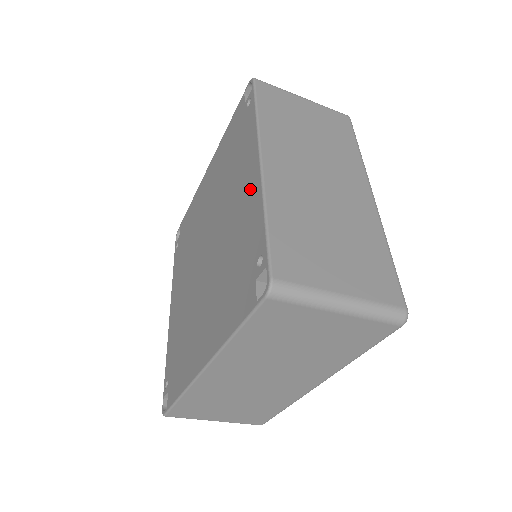
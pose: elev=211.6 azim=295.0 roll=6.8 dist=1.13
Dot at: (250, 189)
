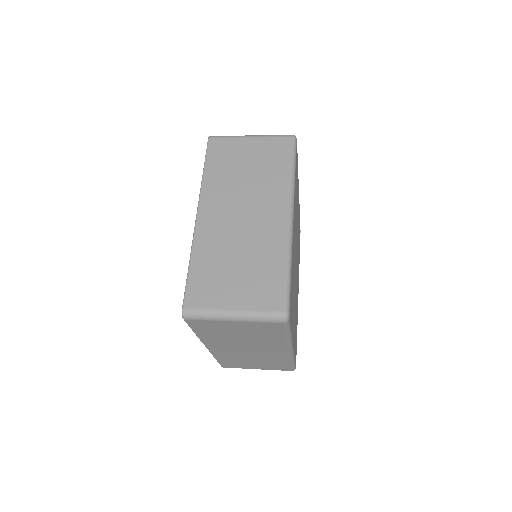
Dot at: occluded
